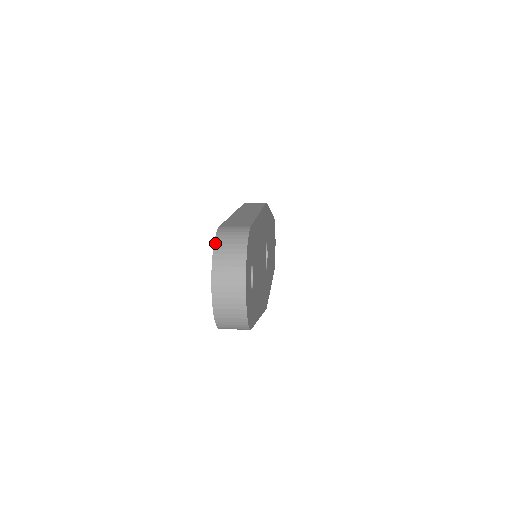
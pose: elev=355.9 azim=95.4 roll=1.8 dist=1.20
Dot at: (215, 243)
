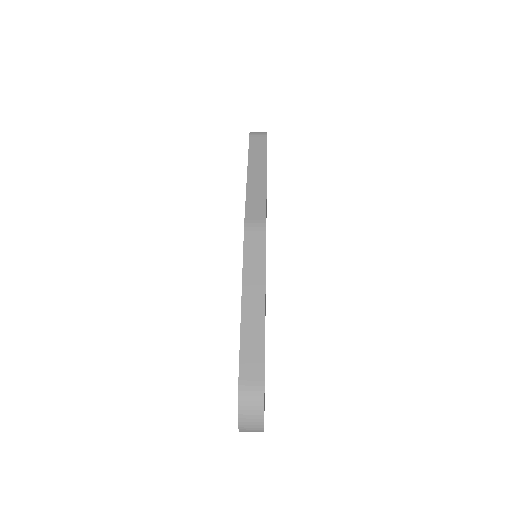
Dot at: (239, 410)
